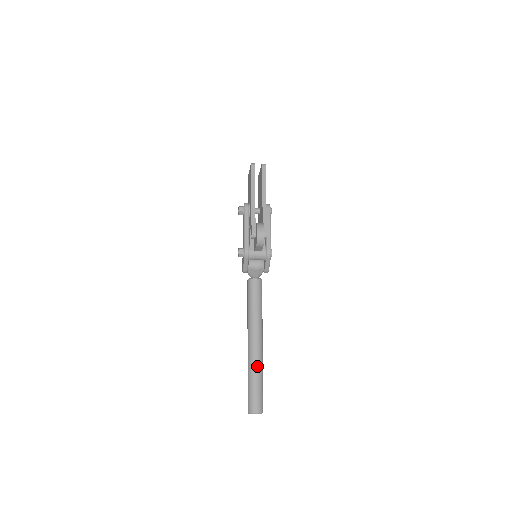
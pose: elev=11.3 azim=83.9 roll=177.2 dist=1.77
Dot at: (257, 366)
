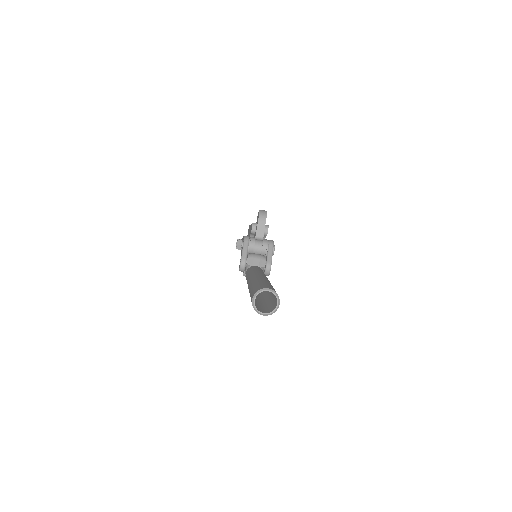
Dot at: (264, 279)
